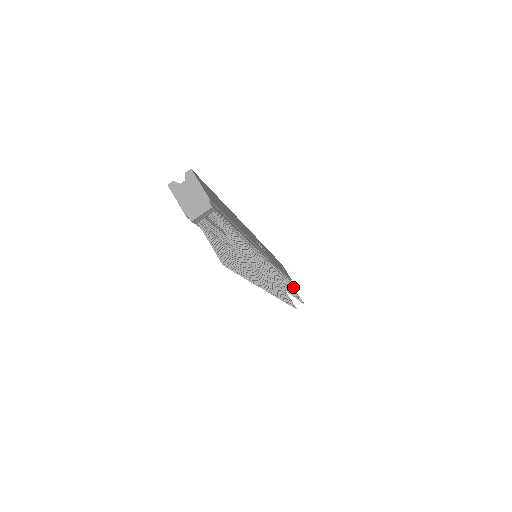
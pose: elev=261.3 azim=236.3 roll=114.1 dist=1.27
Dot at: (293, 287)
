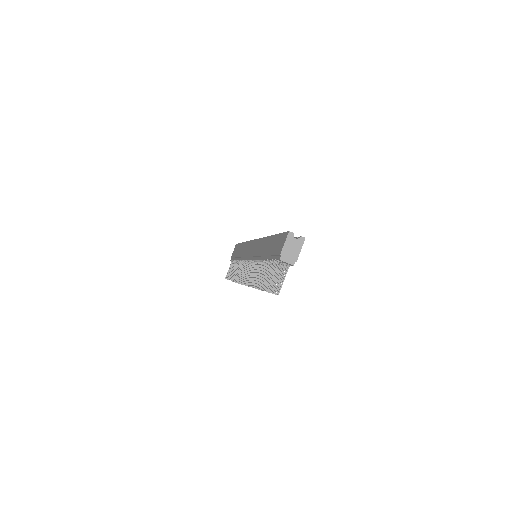
Dot at: occluded
